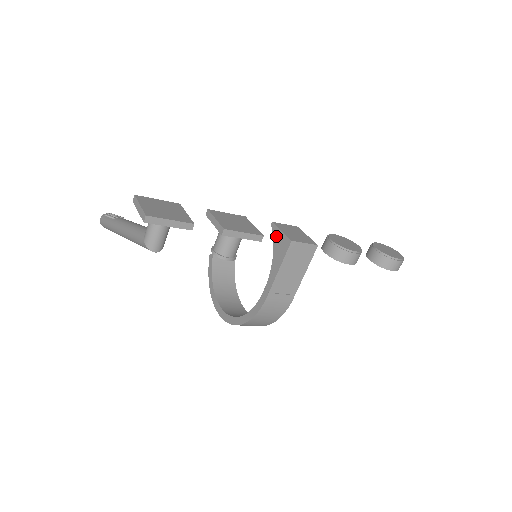
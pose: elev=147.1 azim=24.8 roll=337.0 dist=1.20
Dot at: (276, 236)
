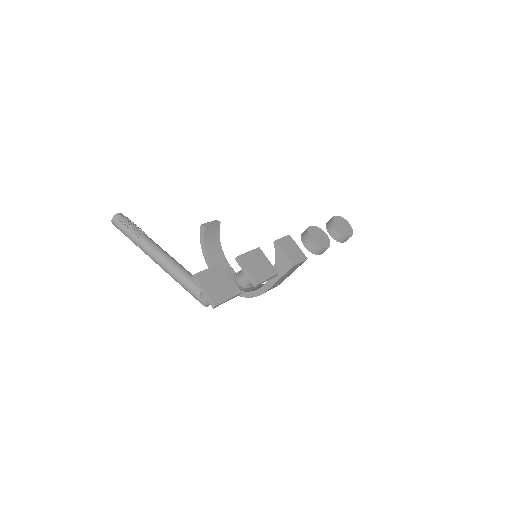
Dot at: (278, 254)
